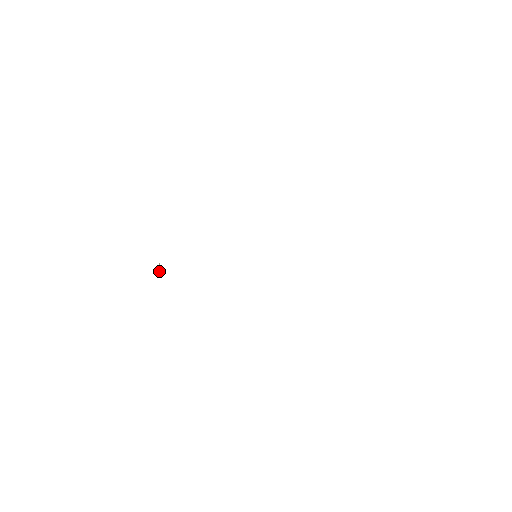
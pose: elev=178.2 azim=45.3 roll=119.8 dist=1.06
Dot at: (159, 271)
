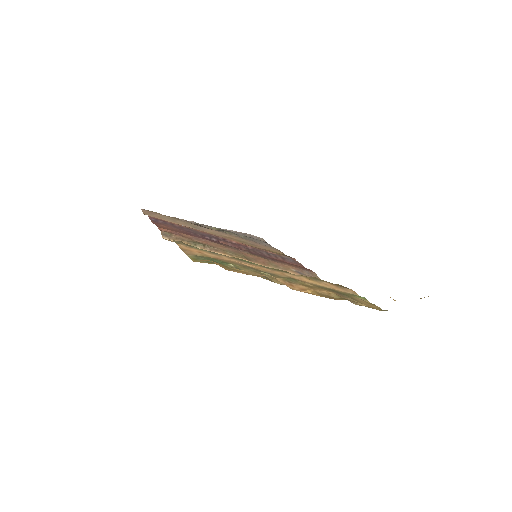
Dot at: (219, 230)
